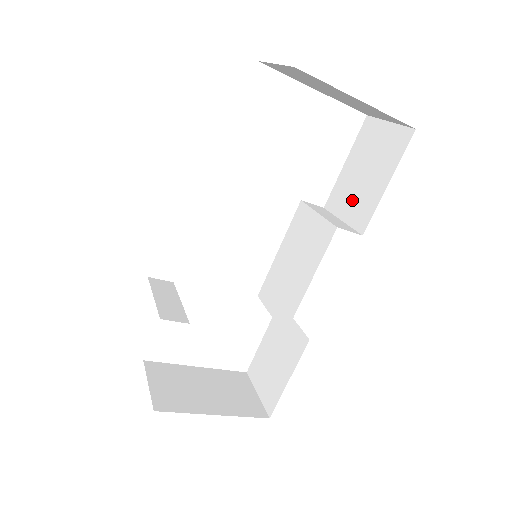
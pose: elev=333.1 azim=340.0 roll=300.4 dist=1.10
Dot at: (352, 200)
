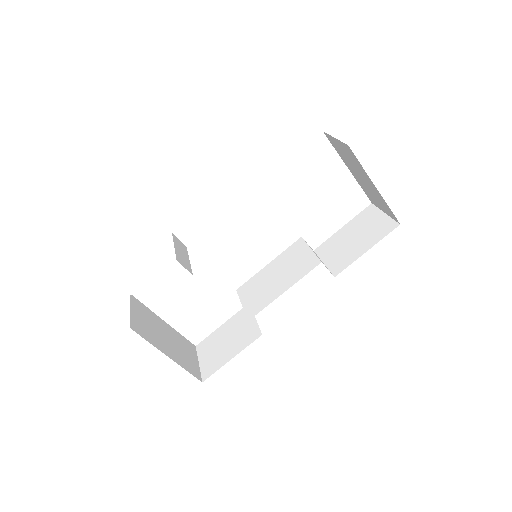
Dot at: (337, 252)
